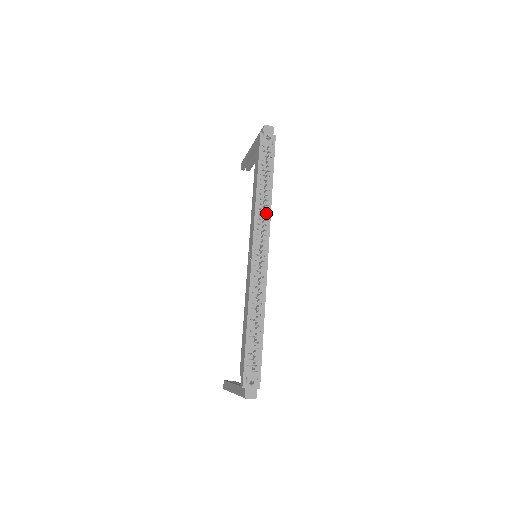
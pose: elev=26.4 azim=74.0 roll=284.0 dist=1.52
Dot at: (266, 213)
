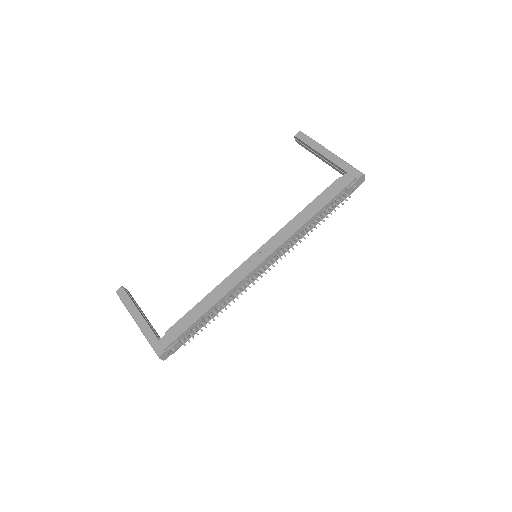
Dot at: (297, 239)
